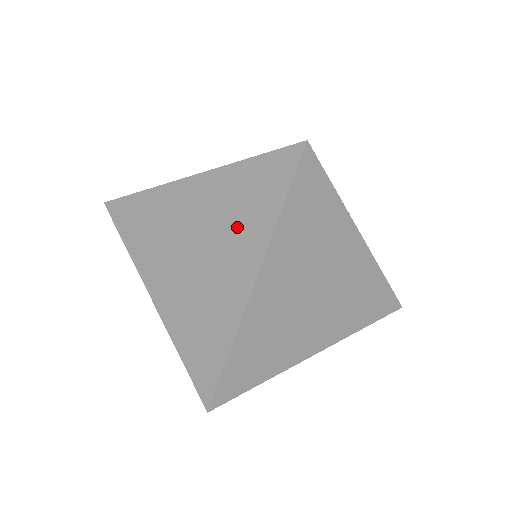
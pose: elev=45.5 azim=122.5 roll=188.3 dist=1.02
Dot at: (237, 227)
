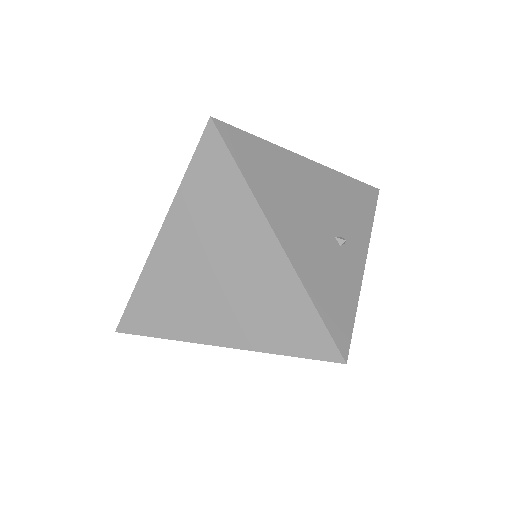
Dot at: occluded
